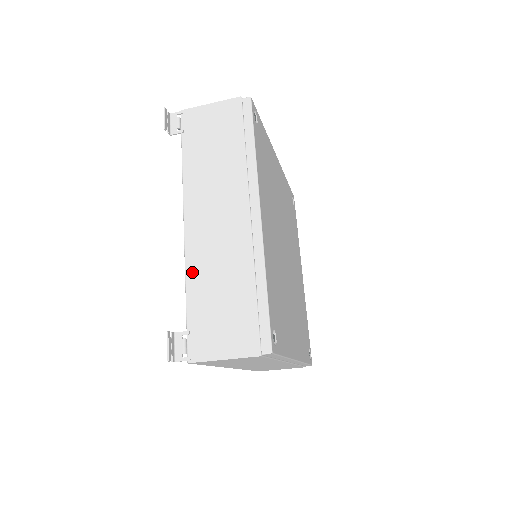
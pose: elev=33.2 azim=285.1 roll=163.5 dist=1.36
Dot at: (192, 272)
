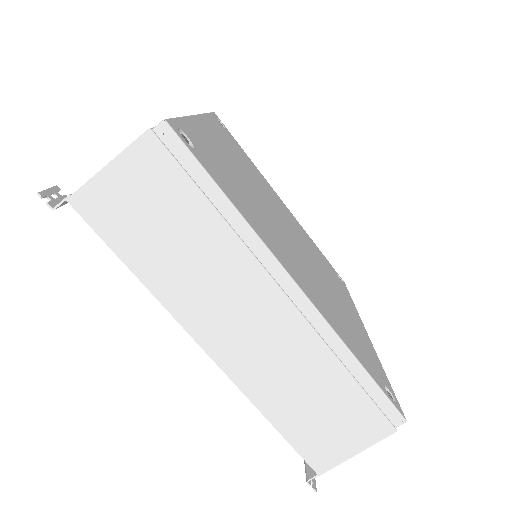
Dot at: occluded
